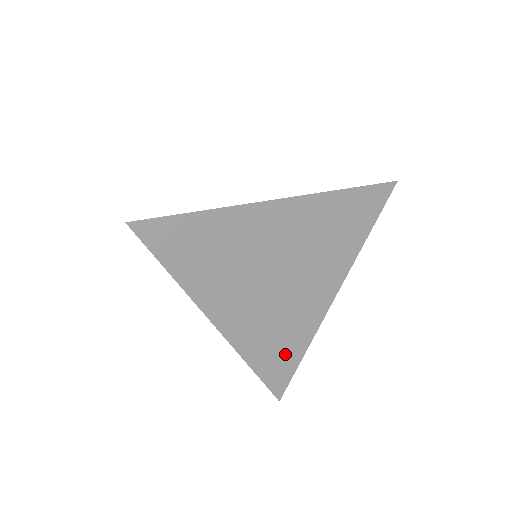
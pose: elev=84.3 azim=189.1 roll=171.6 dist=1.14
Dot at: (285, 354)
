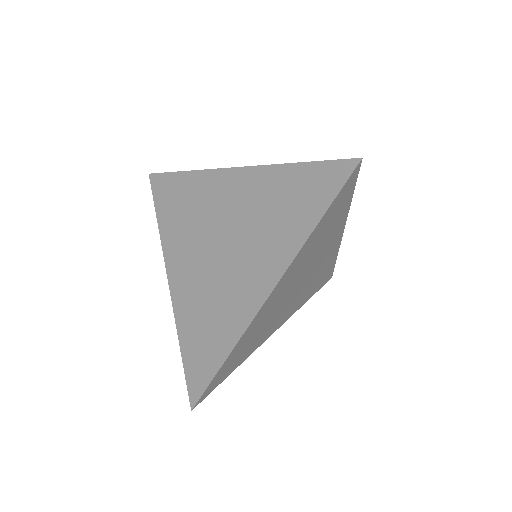
Dot at: (209, 346)
